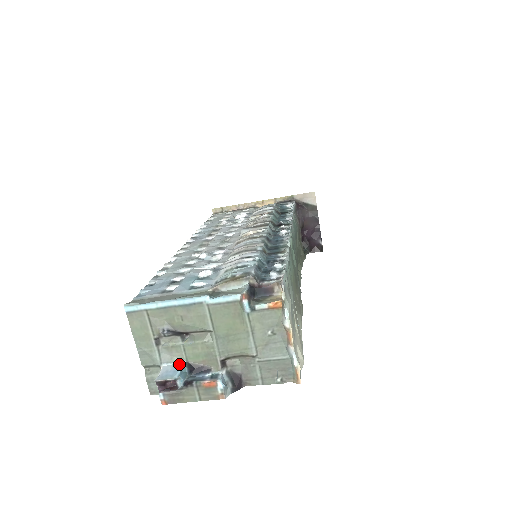
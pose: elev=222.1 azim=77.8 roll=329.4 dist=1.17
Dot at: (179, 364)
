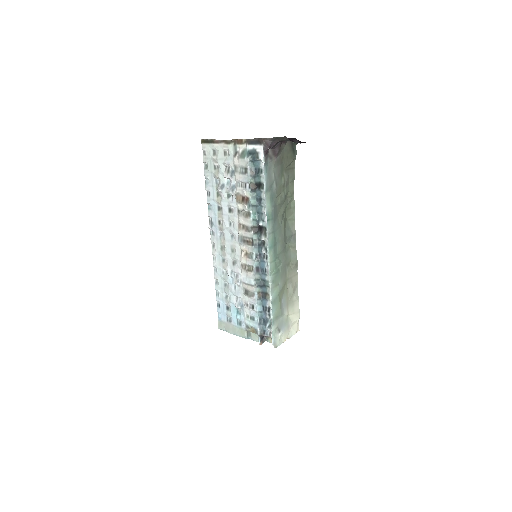
Dot at: occluded
